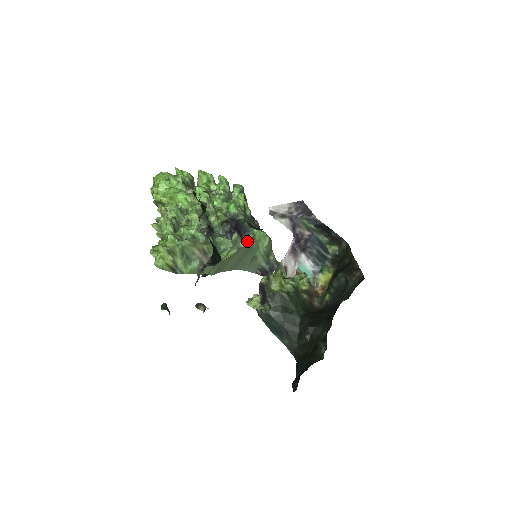
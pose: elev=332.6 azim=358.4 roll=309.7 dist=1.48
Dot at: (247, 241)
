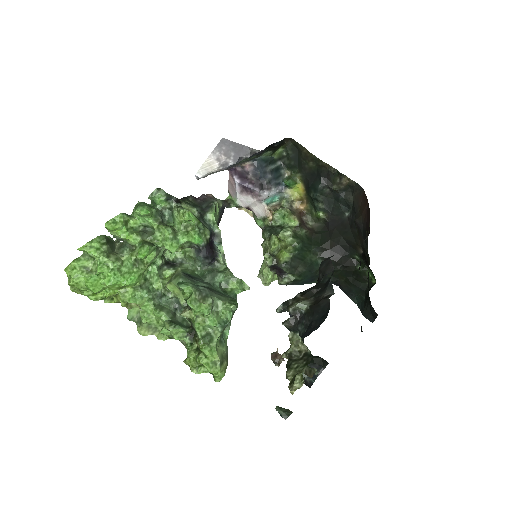
Dot at: (220, 239)
